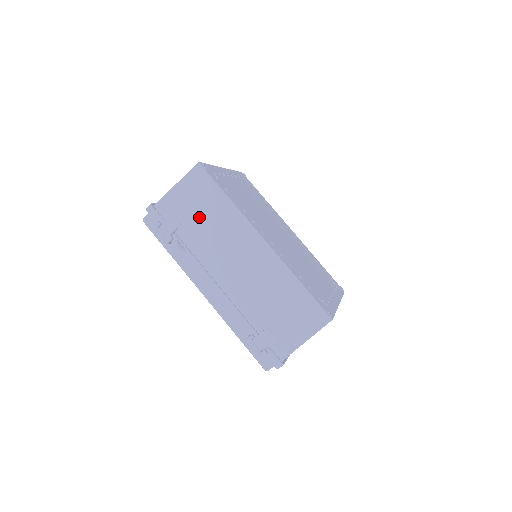
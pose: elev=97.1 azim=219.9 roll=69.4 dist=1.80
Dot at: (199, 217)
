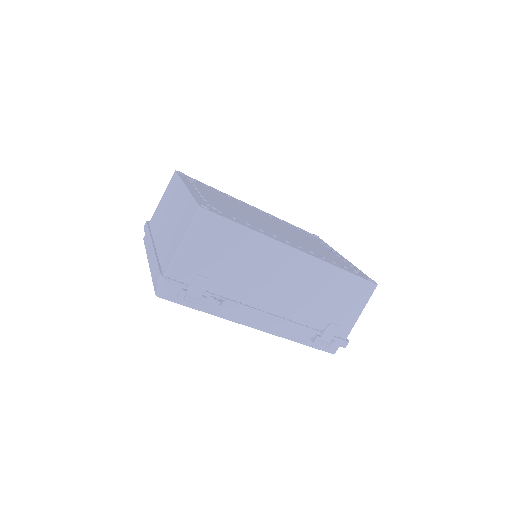
Dot at: (224, 262)
